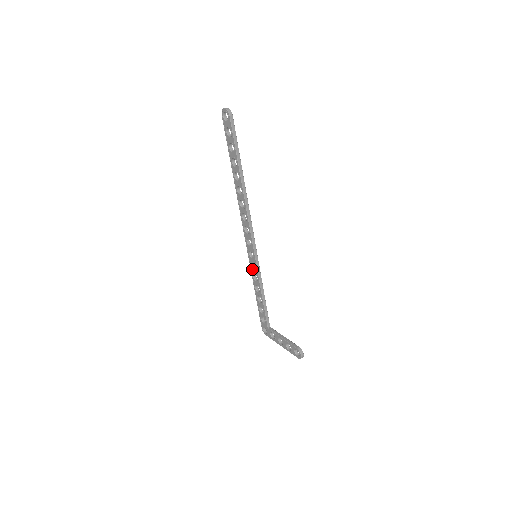
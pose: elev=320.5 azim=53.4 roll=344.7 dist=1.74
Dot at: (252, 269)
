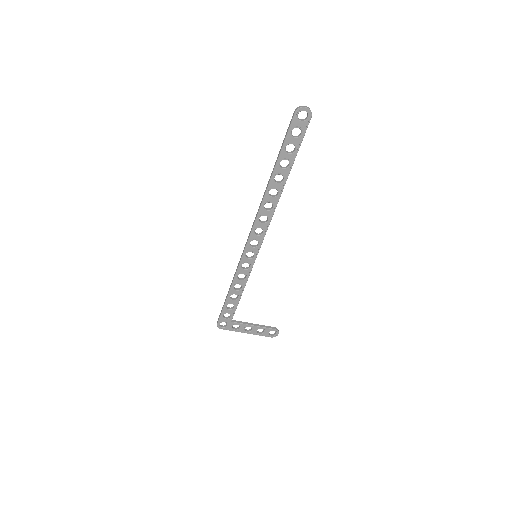
Dot at: (241, 269)
